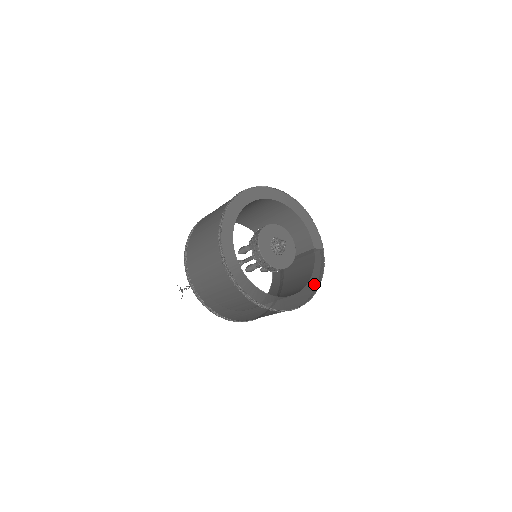
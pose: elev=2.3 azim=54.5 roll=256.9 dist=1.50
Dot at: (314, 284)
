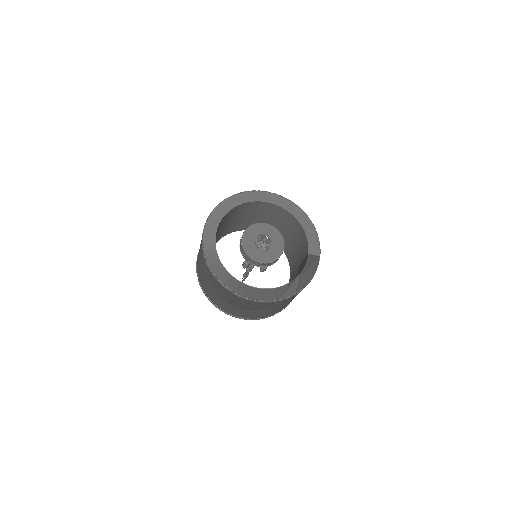
Dot at: (297, 285)
